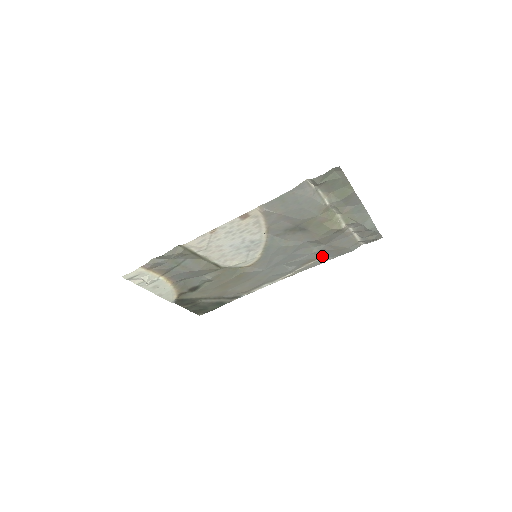
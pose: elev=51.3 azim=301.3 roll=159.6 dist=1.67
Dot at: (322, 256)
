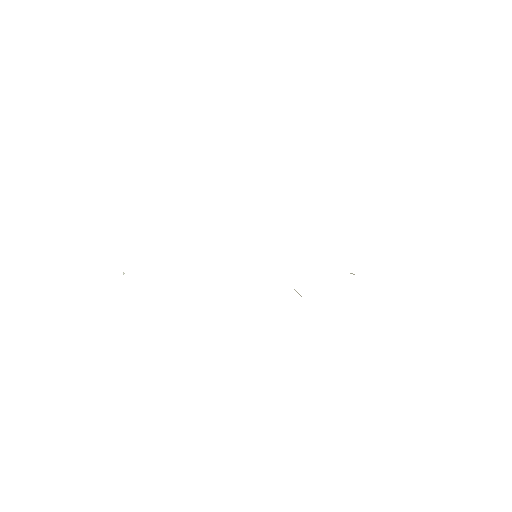
Dot at: occluded
